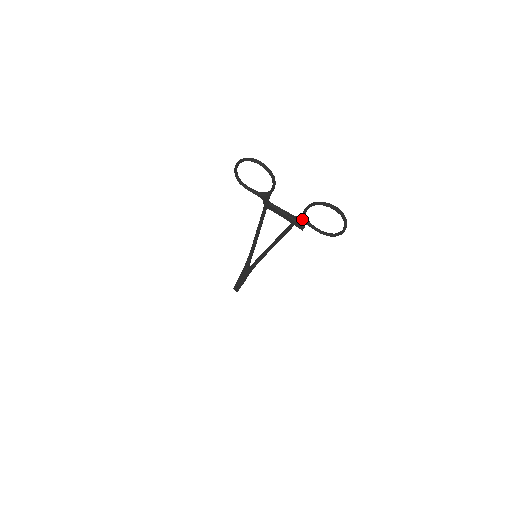
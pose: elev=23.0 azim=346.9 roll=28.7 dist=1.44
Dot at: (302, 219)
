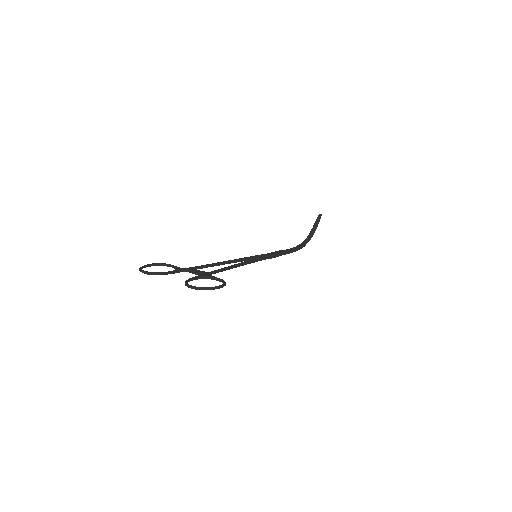
Dot at: (204, 278)
